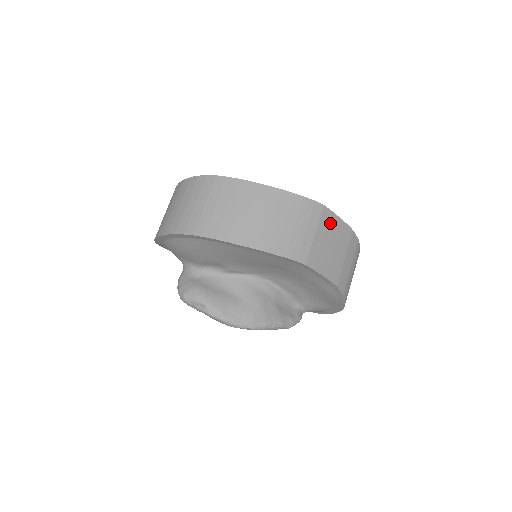
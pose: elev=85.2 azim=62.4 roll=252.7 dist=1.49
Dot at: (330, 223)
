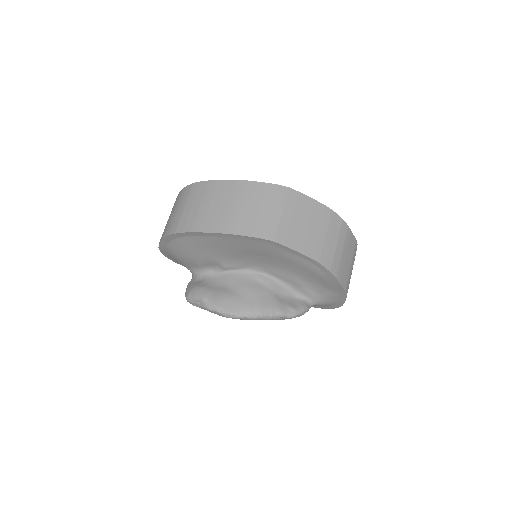
Dot at: (300, 203)
